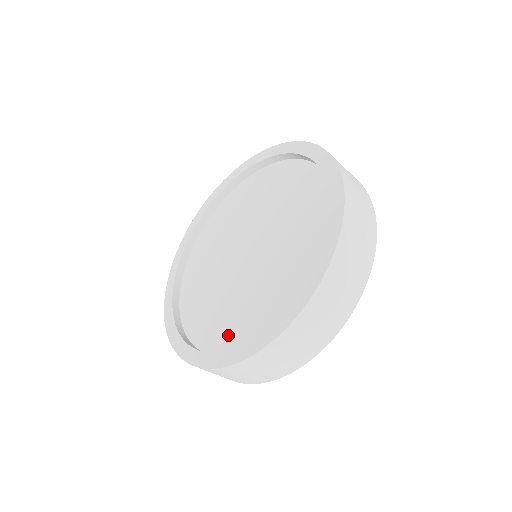
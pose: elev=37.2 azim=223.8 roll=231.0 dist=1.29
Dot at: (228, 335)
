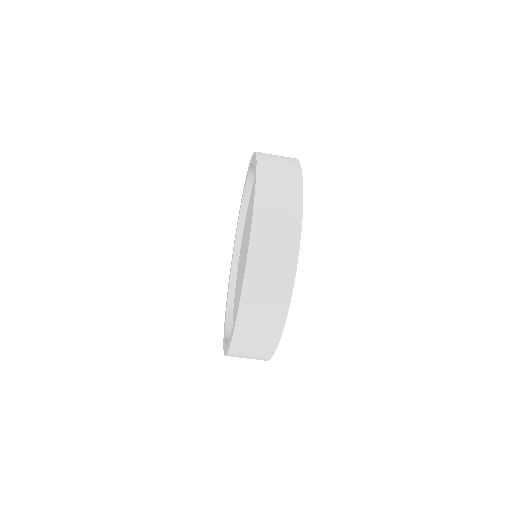
Dot at: occluded
